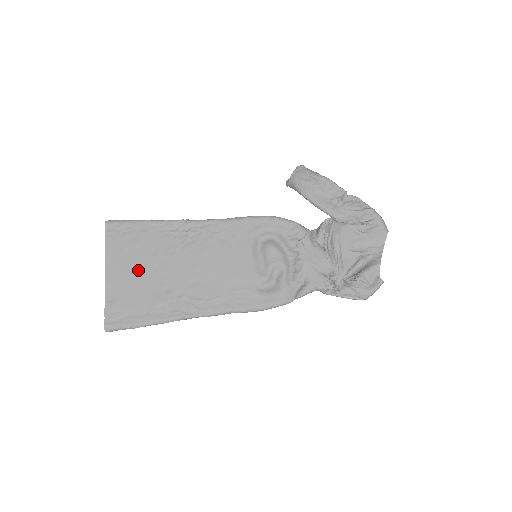
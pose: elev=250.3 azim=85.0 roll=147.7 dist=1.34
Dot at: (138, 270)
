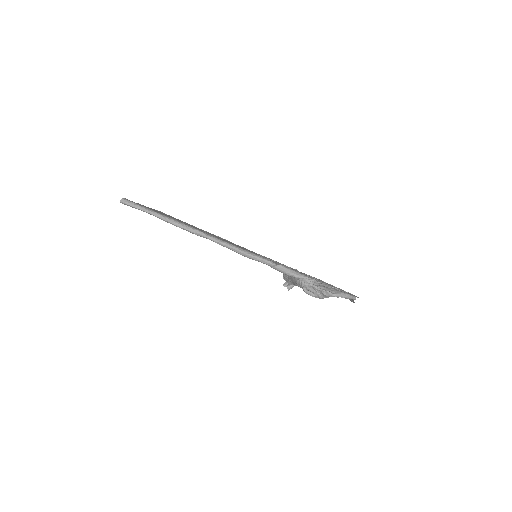
Dot at: occluded
